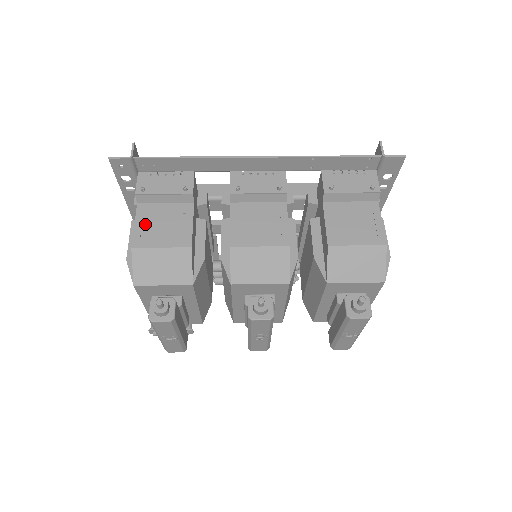
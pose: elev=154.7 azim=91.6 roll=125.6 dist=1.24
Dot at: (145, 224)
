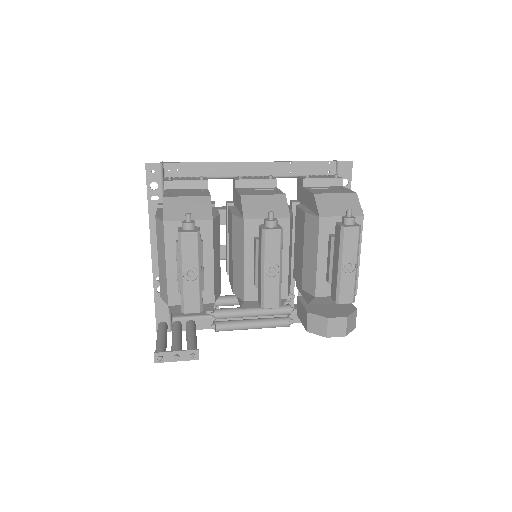
Dot at: (172, 193)
